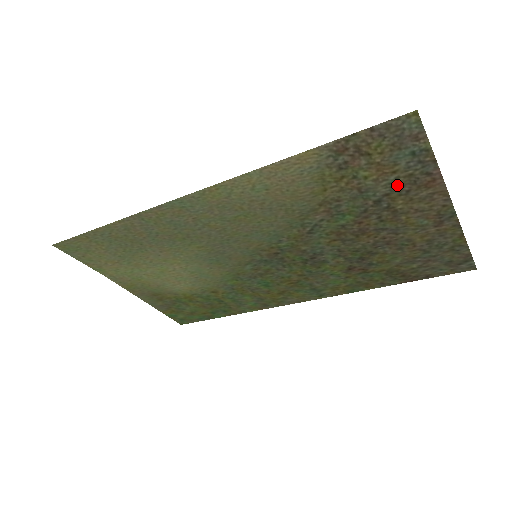
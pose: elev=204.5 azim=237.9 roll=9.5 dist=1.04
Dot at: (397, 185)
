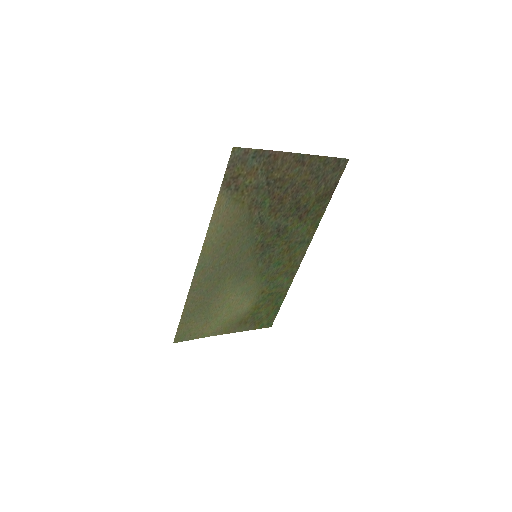
Dot at: (265, 171)
